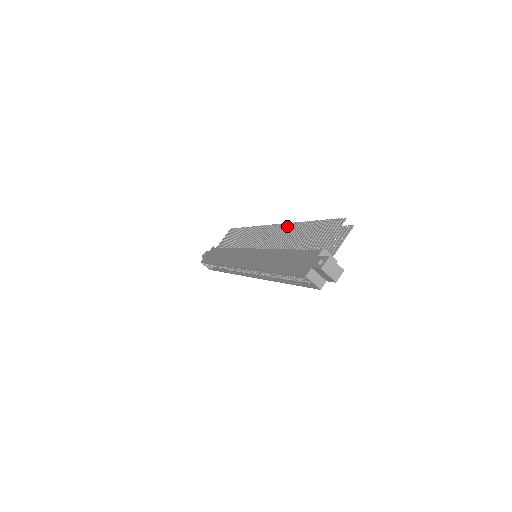
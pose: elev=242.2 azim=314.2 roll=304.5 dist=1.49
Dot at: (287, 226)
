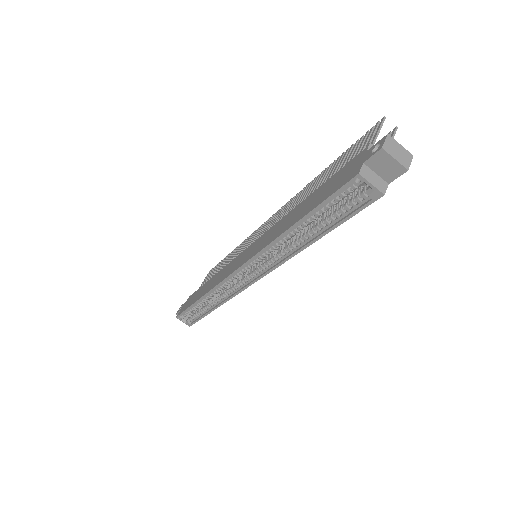
Dot at: (292, 199)
